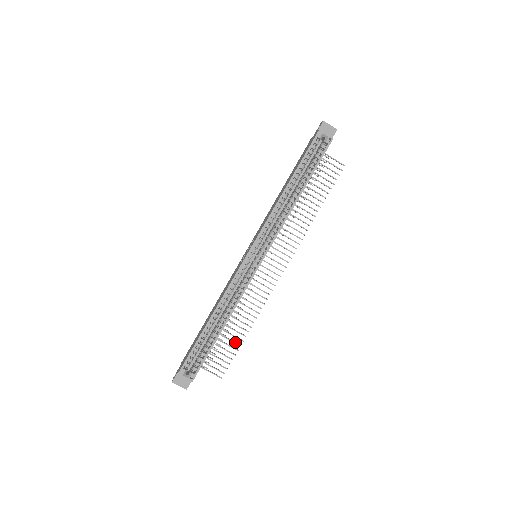
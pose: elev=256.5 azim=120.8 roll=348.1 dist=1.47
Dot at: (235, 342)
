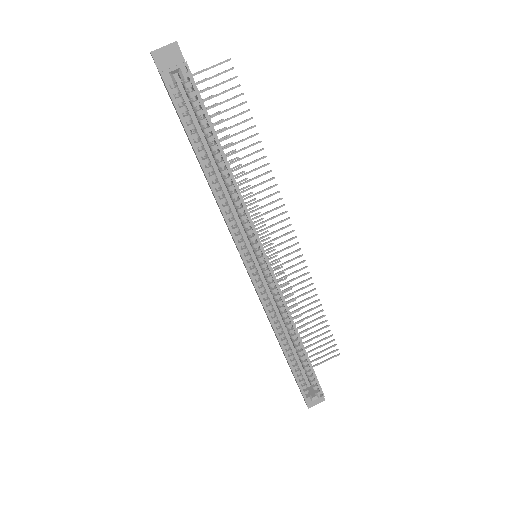
Dot at: (319, 324)
